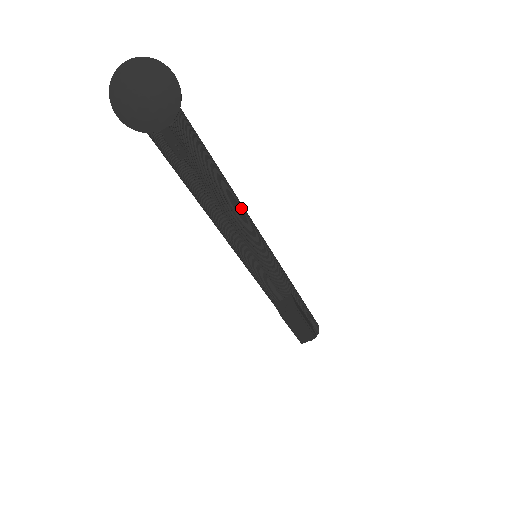
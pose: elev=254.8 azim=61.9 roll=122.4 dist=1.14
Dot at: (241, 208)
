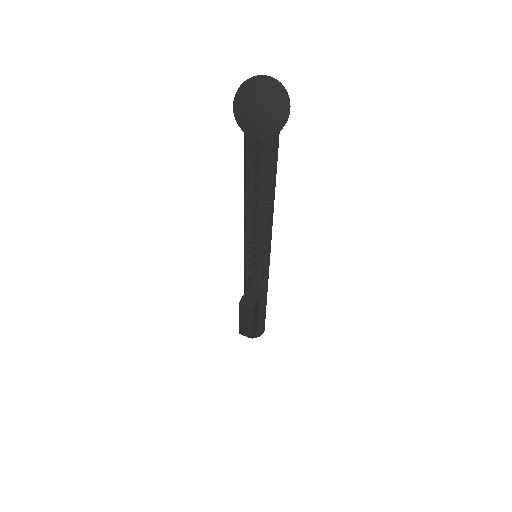
Dot at: (269, 221)
